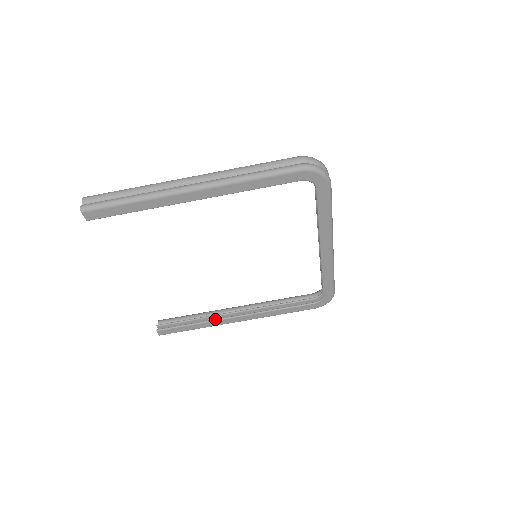
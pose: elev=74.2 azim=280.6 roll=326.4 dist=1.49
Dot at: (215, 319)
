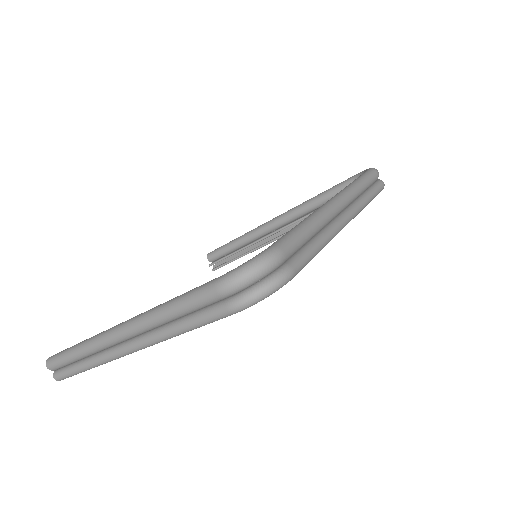
Dot at: (258, 247)
